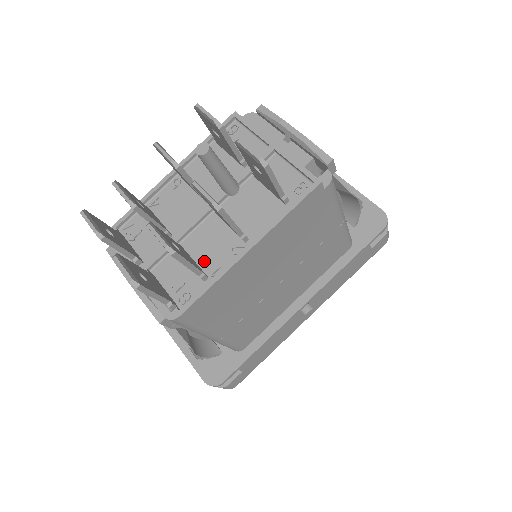
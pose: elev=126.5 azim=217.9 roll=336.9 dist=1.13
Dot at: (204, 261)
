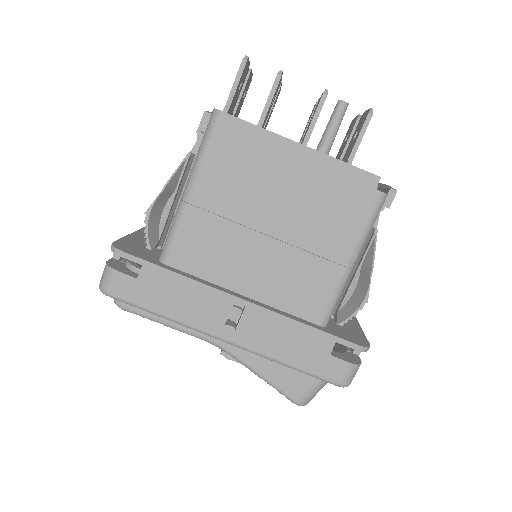
Dot at: occluded
